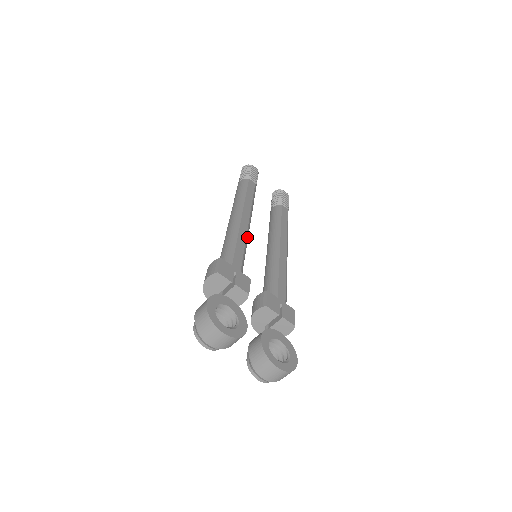
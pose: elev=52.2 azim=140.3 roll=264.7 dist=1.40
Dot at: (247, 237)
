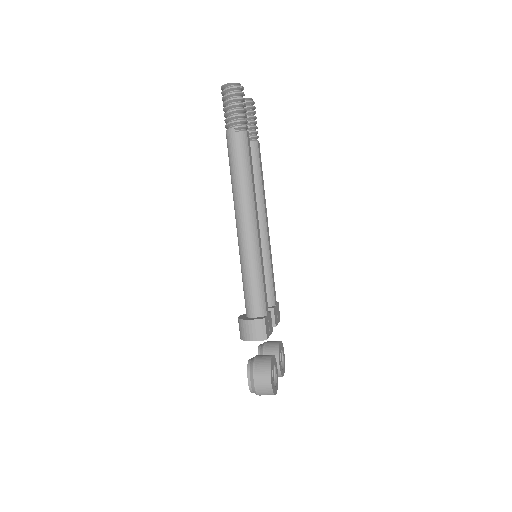
Dot at: (261, 253)
